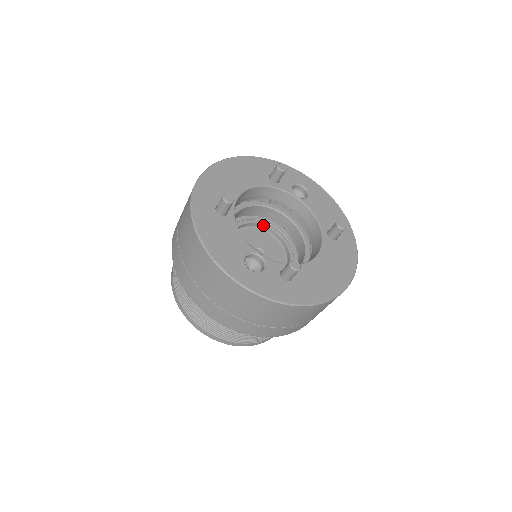
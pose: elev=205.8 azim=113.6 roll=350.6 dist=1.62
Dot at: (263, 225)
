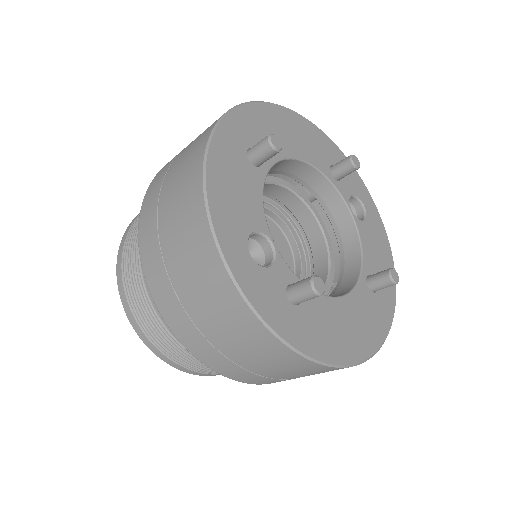
Dot at: (286, 224)
